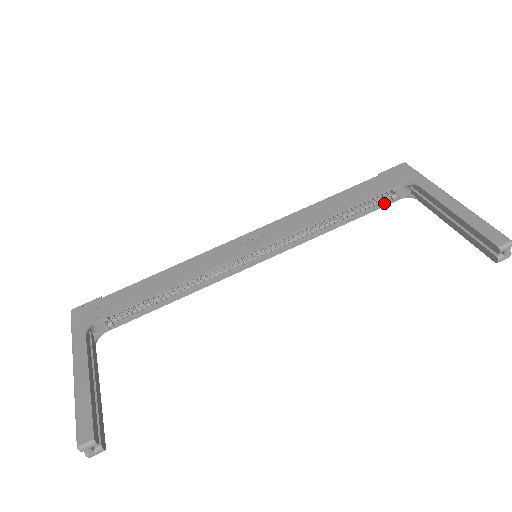
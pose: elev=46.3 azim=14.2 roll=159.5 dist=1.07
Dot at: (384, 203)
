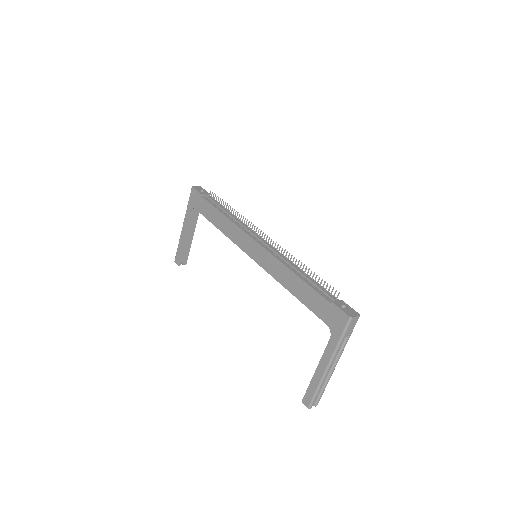
Dot at: occluded
